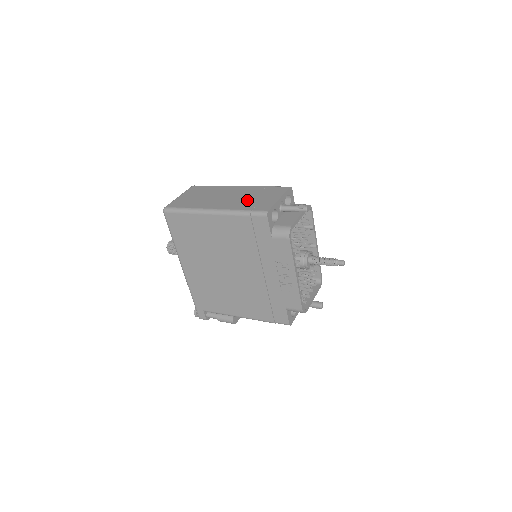
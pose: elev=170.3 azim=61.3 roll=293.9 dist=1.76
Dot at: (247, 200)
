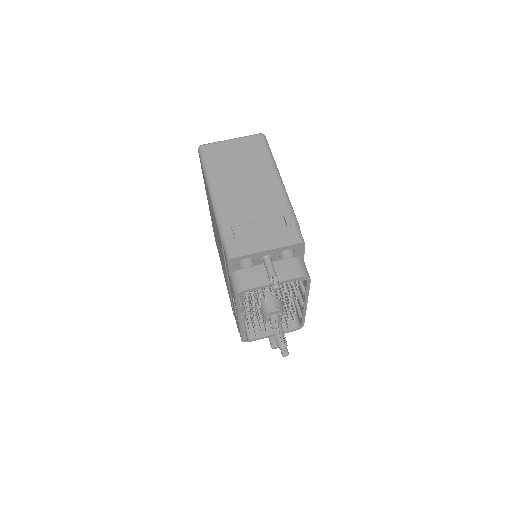
Dot at: (247, 218)
